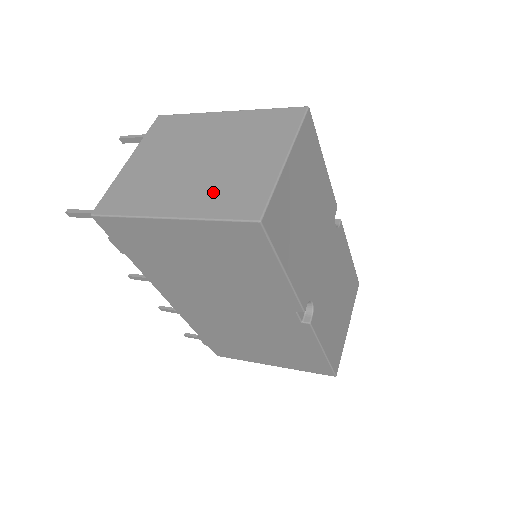
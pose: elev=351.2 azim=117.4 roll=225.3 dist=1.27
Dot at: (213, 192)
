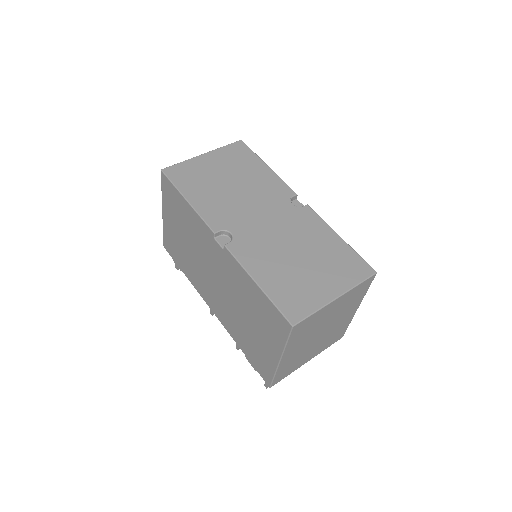
Dot at: occluded
